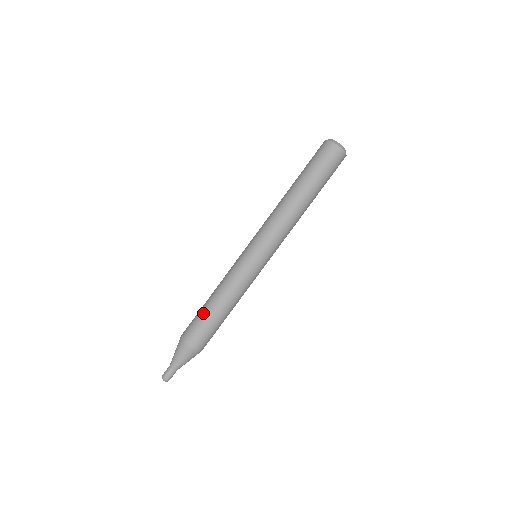
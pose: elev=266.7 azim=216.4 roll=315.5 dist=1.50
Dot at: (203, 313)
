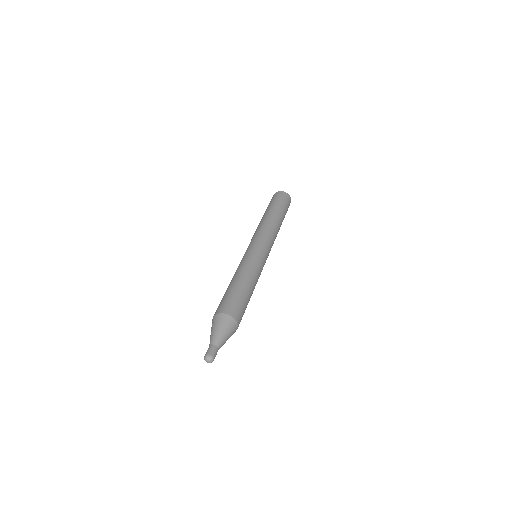
Dot at: occluded
